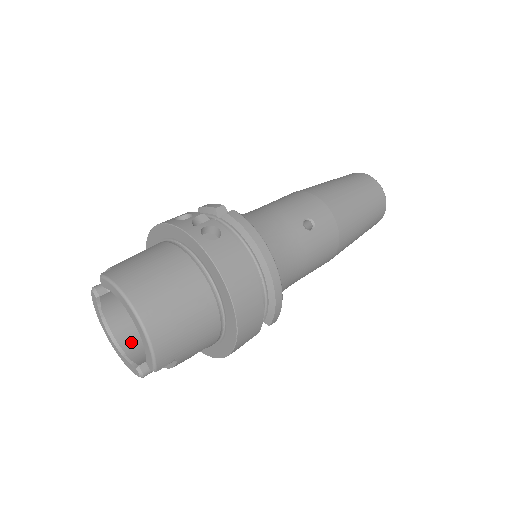
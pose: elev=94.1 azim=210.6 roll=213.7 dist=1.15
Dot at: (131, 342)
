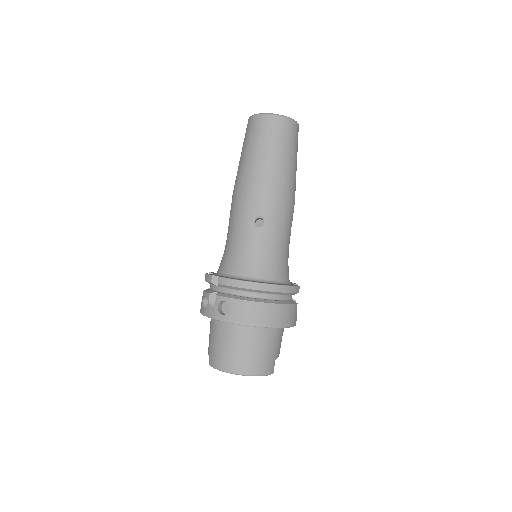
Dot at: occluded
